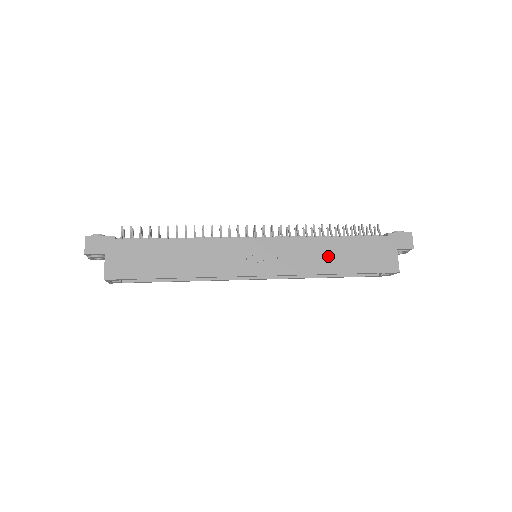
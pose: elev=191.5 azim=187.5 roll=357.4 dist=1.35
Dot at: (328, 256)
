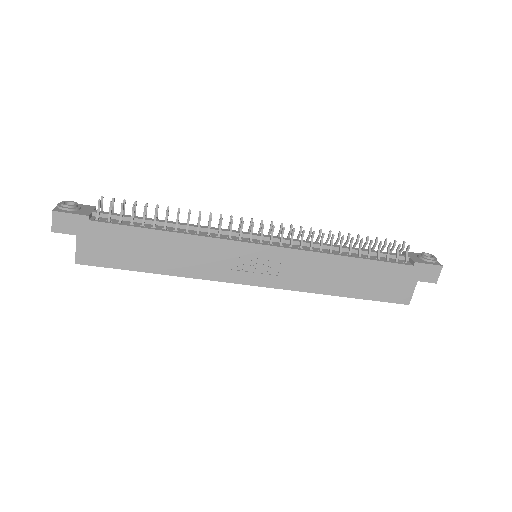
Dot at: (337, 277)
